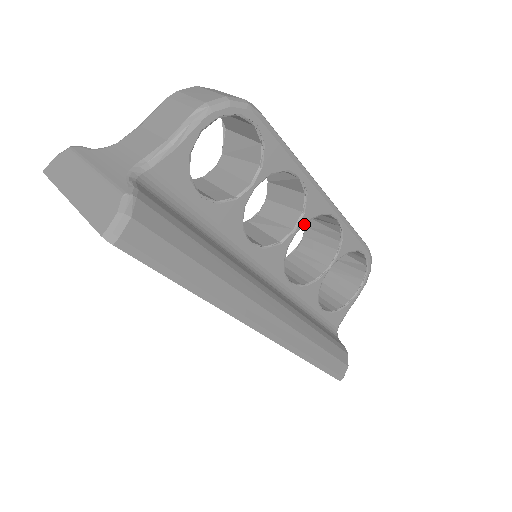
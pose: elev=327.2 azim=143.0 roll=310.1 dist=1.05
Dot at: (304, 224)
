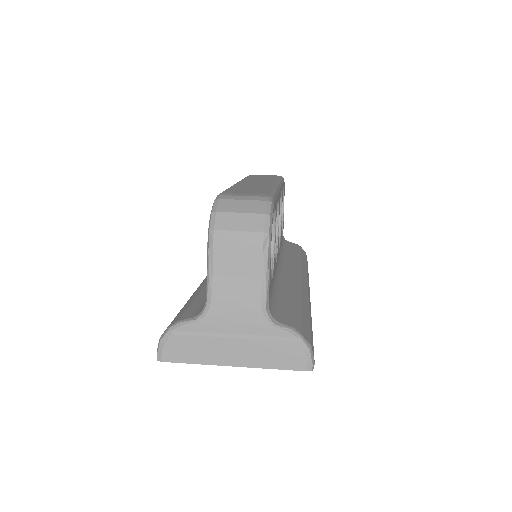
Dot at: occluded
